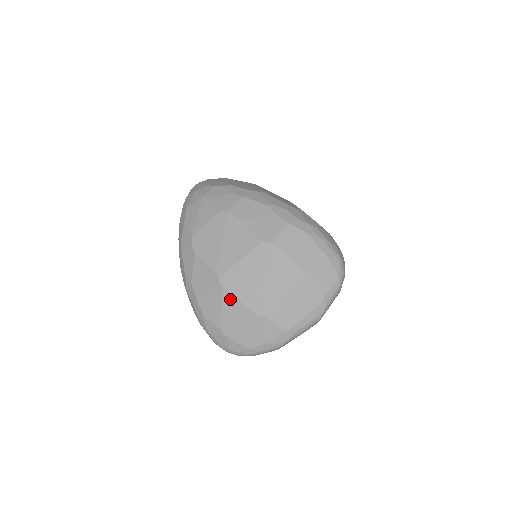
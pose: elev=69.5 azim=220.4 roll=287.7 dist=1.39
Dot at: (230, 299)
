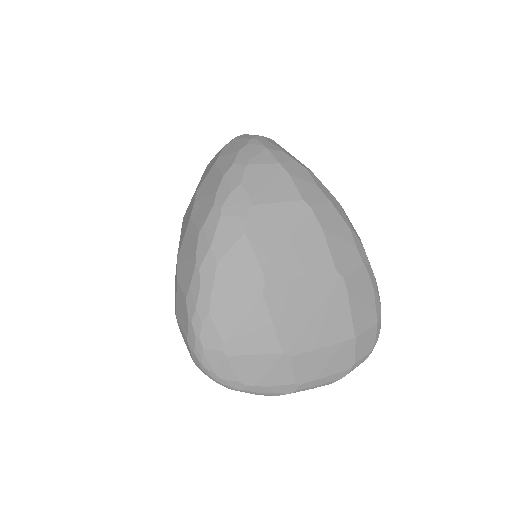
Dot at: (262, 316)
